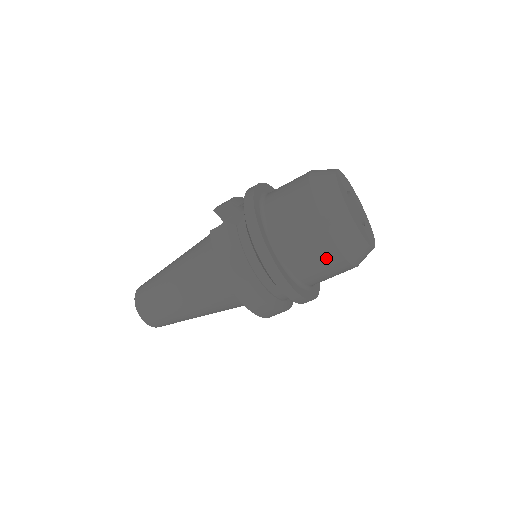
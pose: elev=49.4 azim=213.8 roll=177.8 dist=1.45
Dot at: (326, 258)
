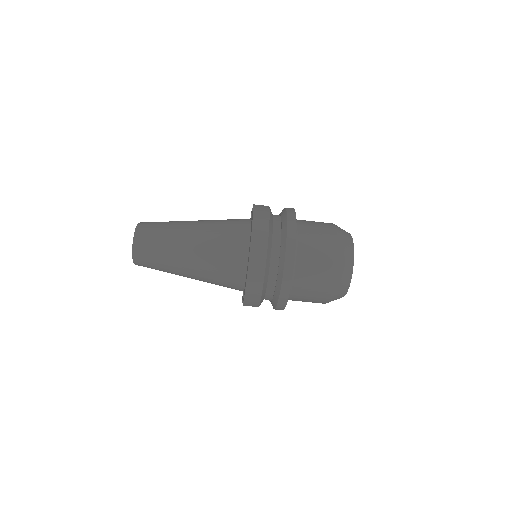
Dot at: (325, 261)
